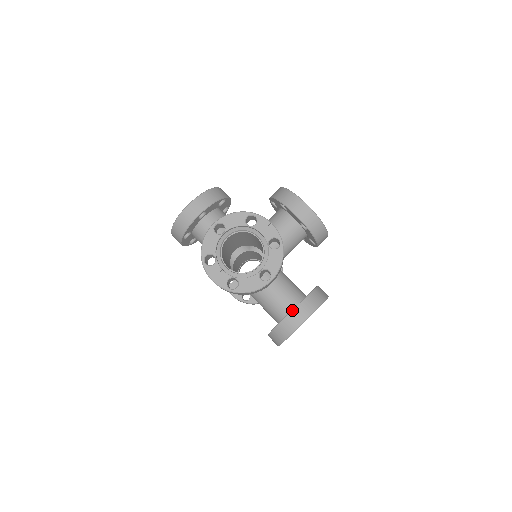
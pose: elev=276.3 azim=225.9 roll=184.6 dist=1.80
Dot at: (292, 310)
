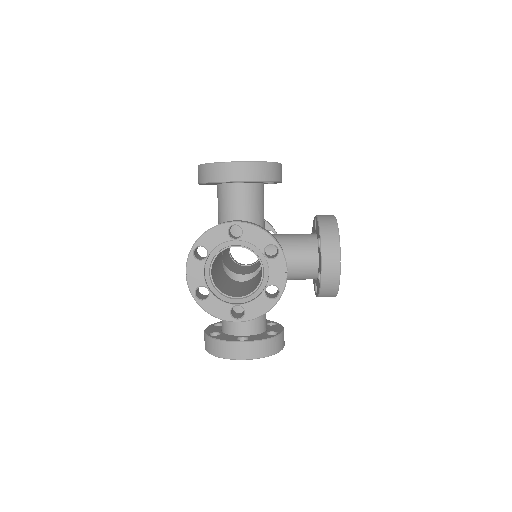
Dot at: (240, 342)
